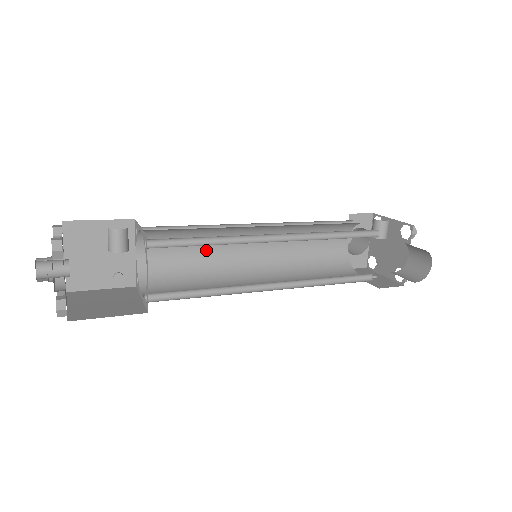
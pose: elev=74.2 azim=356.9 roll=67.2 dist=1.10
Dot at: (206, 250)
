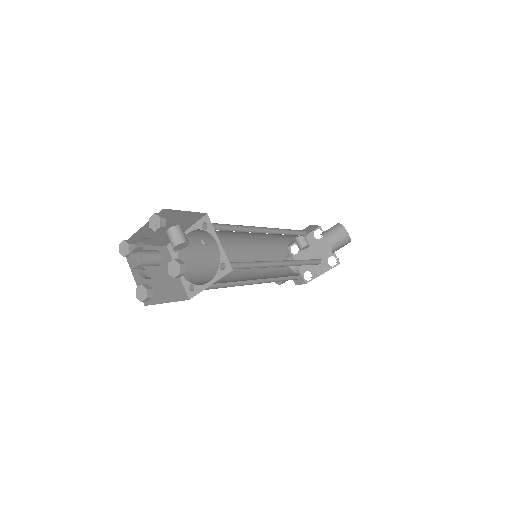
Dot at: occluded
